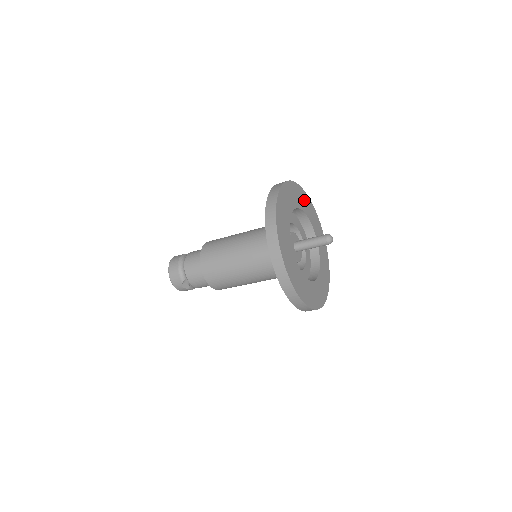
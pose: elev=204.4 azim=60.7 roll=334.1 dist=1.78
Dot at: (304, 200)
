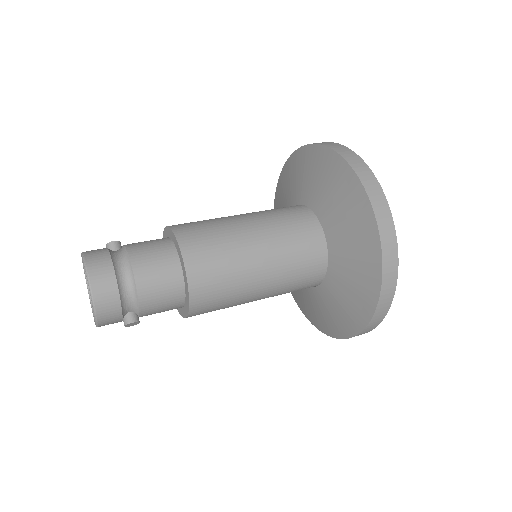
Dot at: occluded
